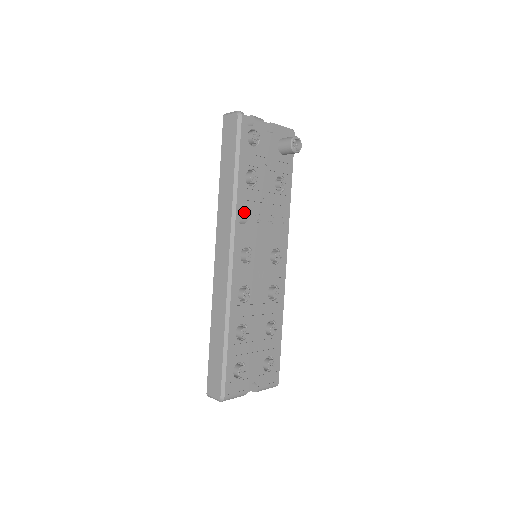
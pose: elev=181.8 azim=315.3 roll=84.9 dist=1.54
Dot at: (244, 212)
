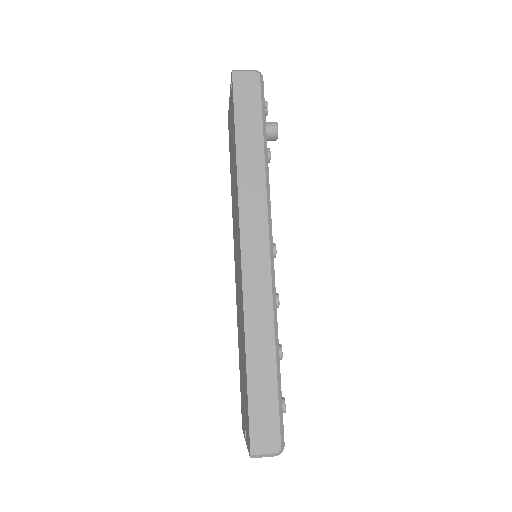
Dot at: occluded
